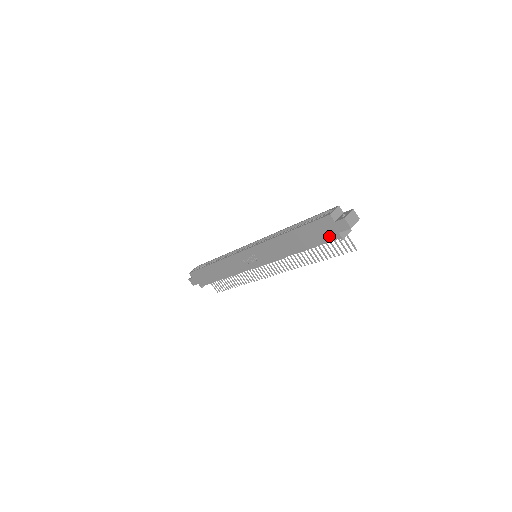
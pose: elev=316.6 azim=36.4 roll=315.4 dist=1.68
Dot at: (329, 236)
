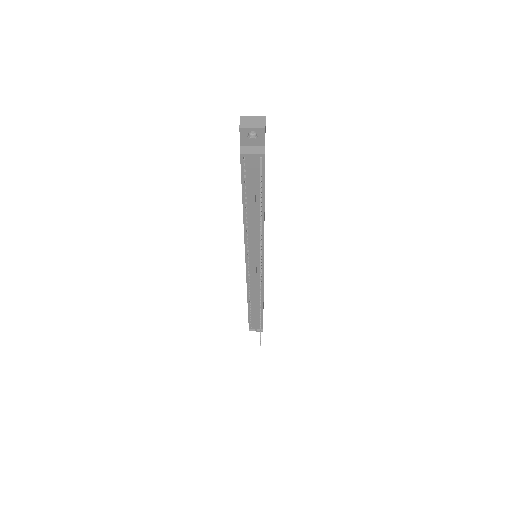
Dot at: occluded
